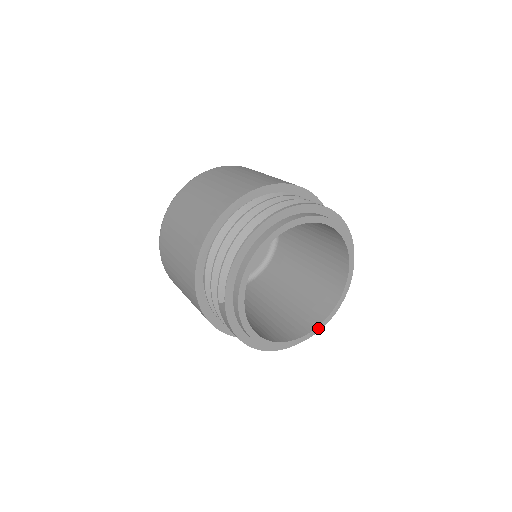
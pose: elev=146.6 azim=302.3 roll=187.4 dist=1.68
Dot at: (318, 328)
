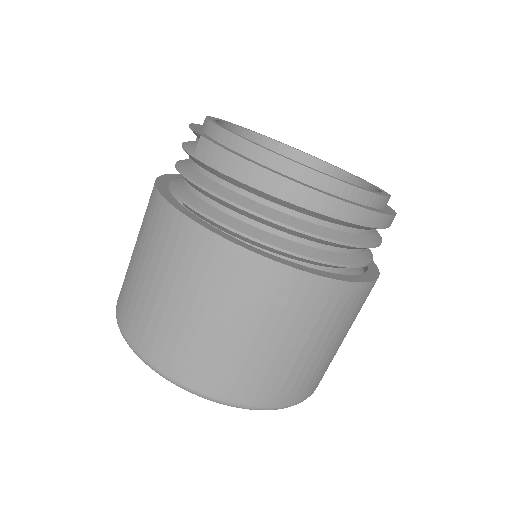
Dot at: occluded
